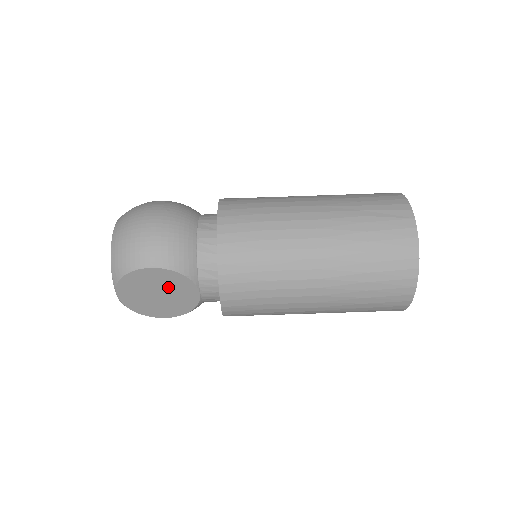
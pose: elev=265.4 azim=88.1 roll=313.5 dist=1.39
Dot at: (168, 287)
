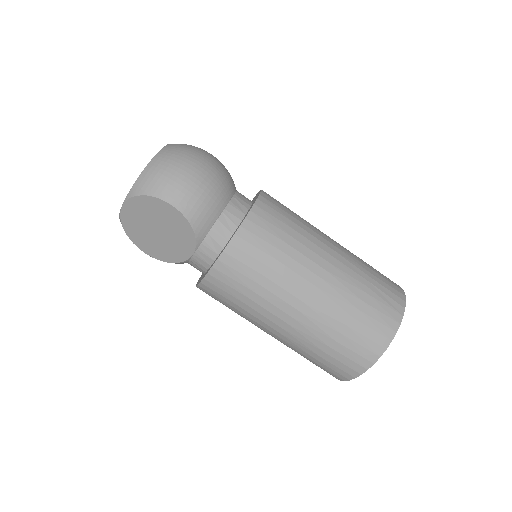
Dot at: (172, 231)
